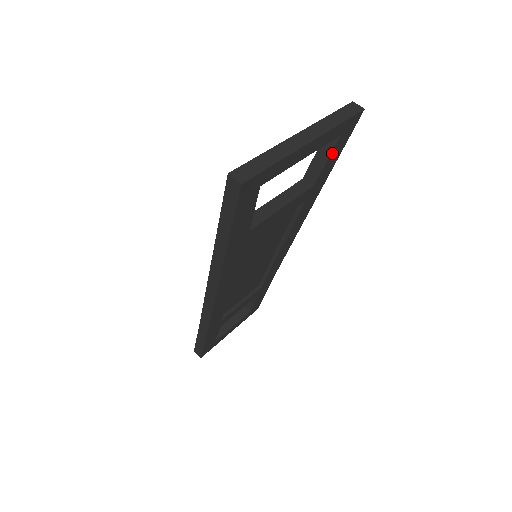
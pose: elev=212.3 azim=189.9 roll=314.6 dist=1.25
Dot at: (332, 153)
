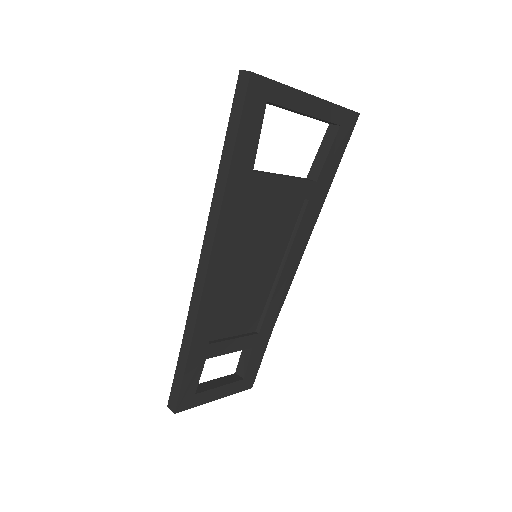
Dot at: (333, 147)
